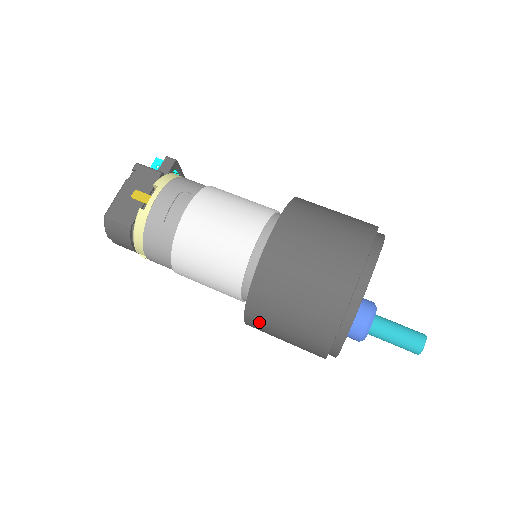
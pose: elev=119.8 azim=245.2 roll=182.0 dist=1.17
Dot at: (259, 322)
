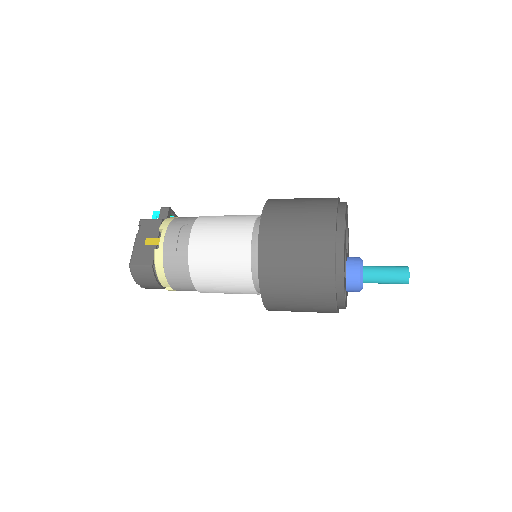
Dot at: (275, 300)
